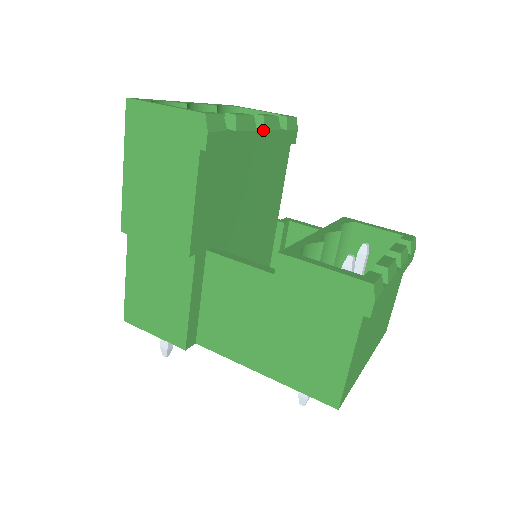
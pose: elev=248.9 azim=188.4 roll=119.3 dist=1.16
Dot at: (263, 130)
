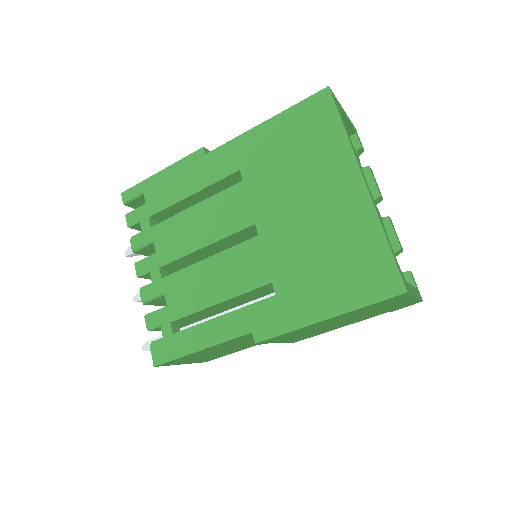
Dot at: occluded
